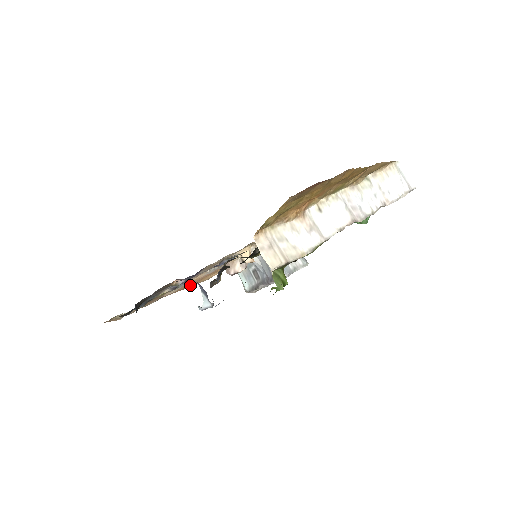
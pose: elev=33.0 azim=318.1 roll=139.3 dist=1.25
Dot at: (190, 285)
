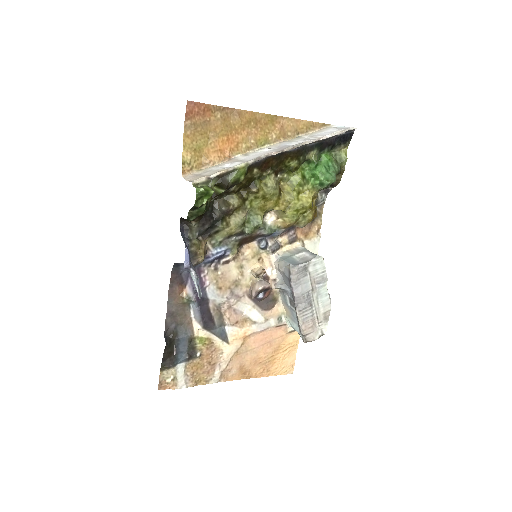
Dot at: (262, 368)
